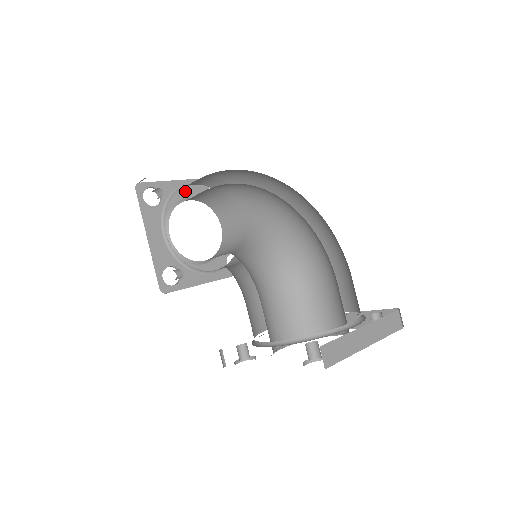
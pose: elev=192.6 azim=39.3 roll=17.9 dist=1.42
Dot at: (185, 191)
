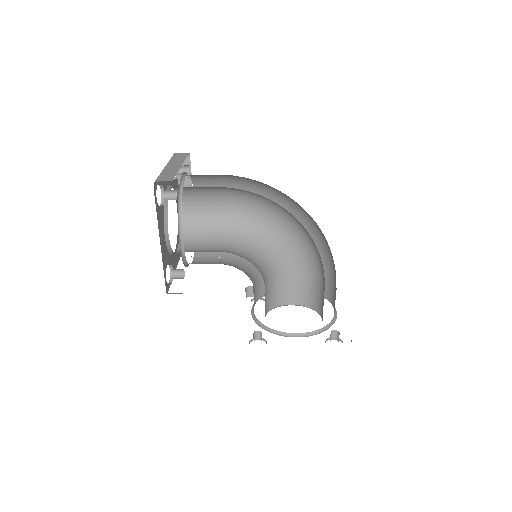
Dot at: occluded
